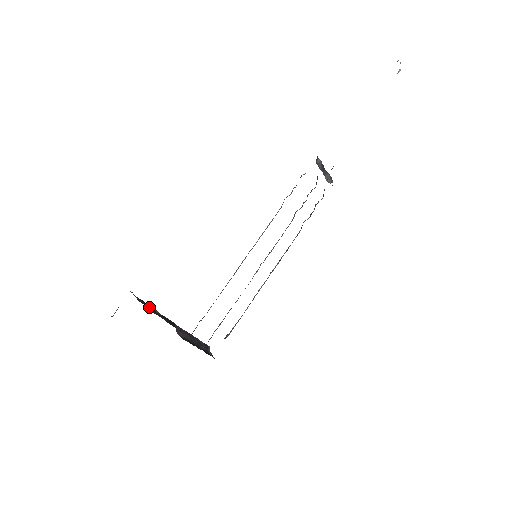
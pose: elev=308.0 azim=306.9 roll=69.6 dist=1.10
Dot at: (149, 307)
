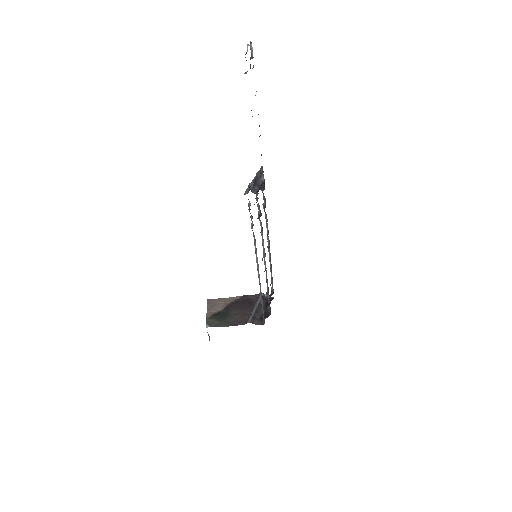
Dot at: (223, 321)
